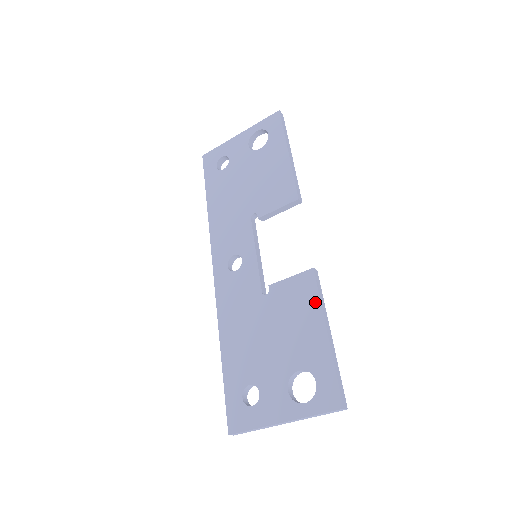
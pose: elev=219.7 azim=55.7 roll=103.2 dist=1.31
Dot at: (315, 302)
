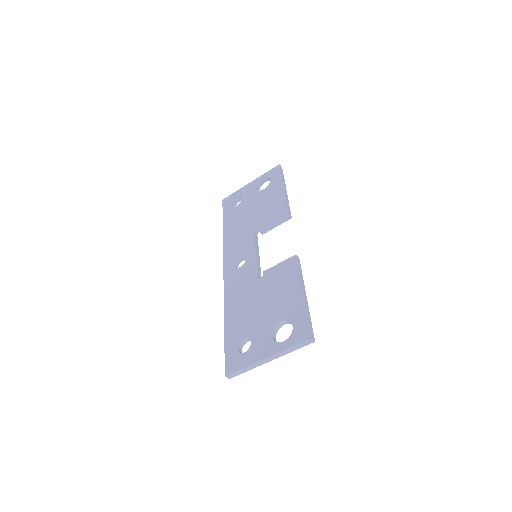
Dot at: (296, 275)
